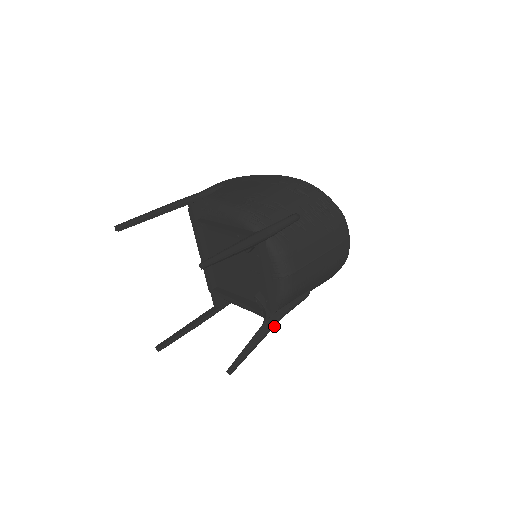
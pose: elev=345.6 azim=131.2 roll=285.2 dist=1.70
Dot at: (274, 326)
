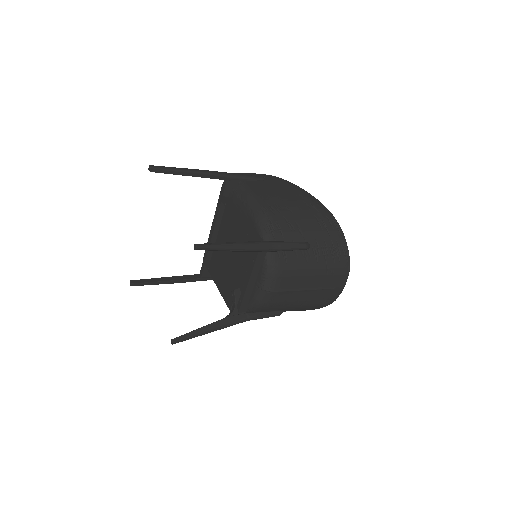
Dot at: (234, 324)
